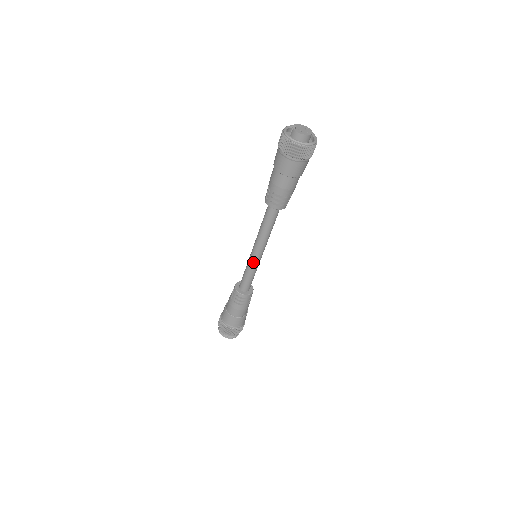
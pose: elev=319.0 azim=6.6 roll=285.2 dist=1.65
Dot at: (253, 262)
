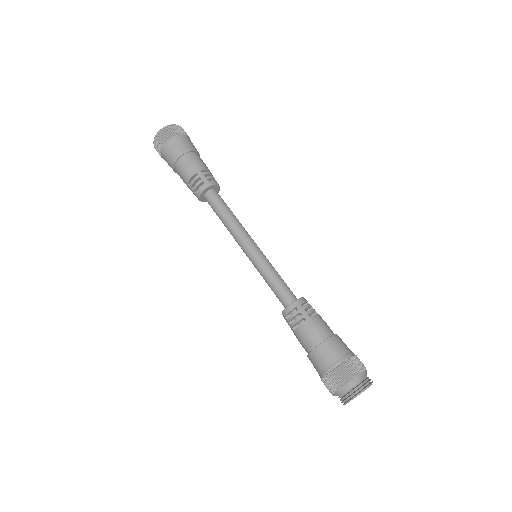
Dot at: (254, 261)
